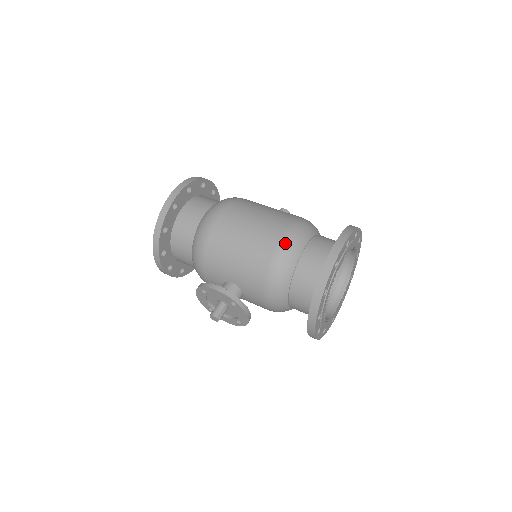
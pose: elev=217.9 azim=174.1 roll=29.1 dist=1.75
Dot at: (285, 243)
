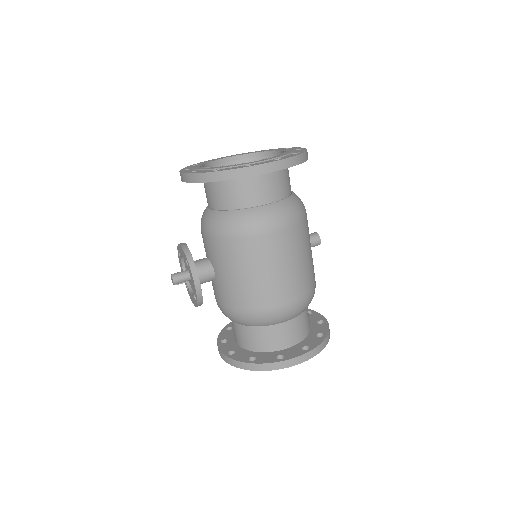
Dot at: (276, 313)
